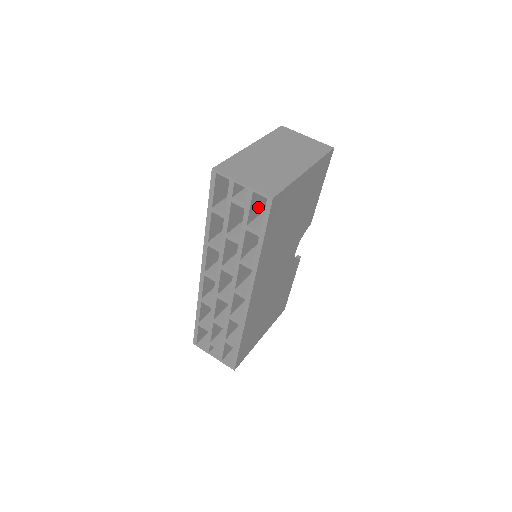
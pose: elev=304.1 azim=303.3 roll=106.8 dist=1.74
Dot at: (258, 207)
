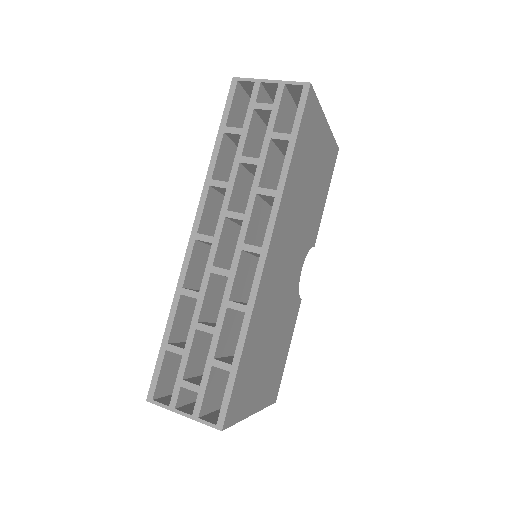
Dot at: (282, 127)
